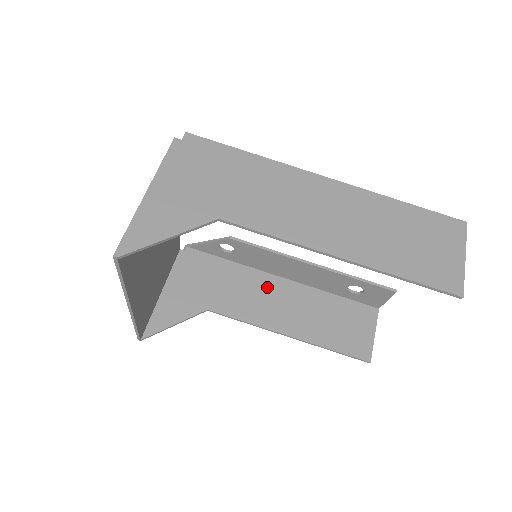
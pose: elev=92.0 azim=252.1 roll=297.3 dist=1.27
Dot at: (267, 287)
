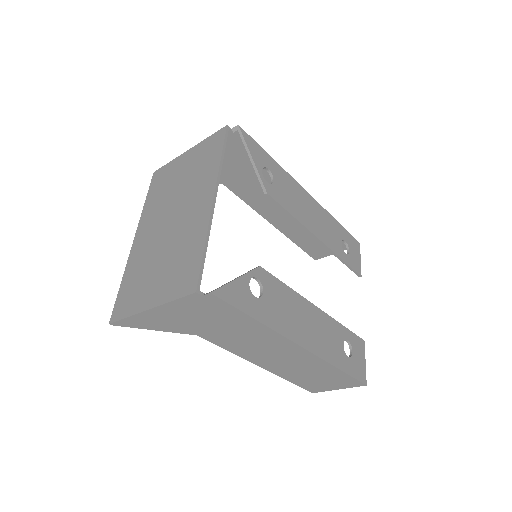
Dot at: occluded
